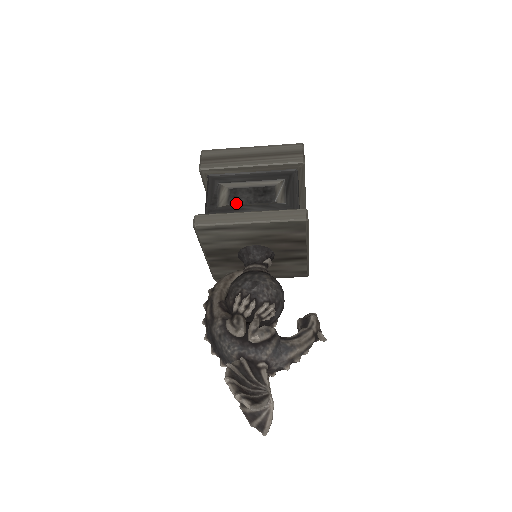
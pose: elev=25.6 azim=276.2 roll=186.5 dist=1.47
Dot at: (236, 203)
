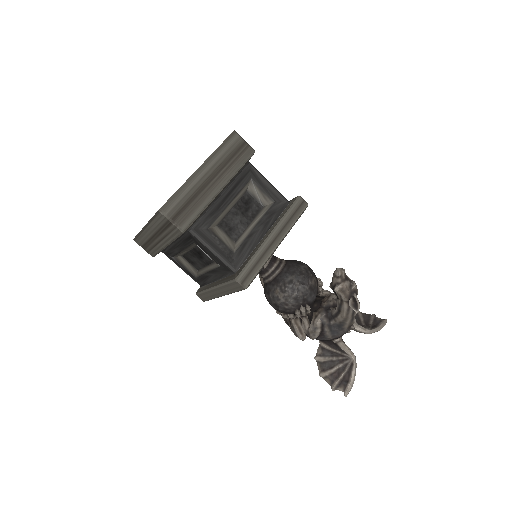
Dot at: (199, 268)
